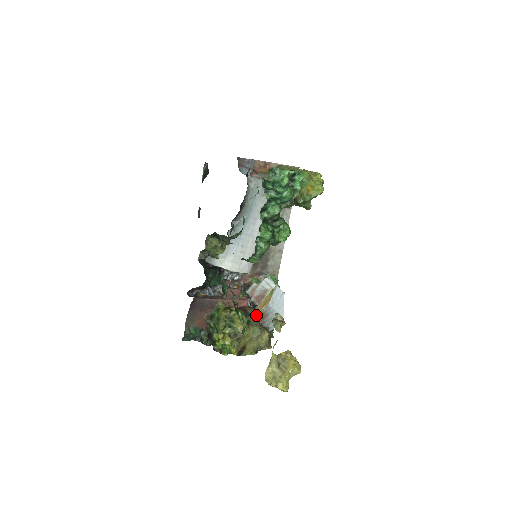
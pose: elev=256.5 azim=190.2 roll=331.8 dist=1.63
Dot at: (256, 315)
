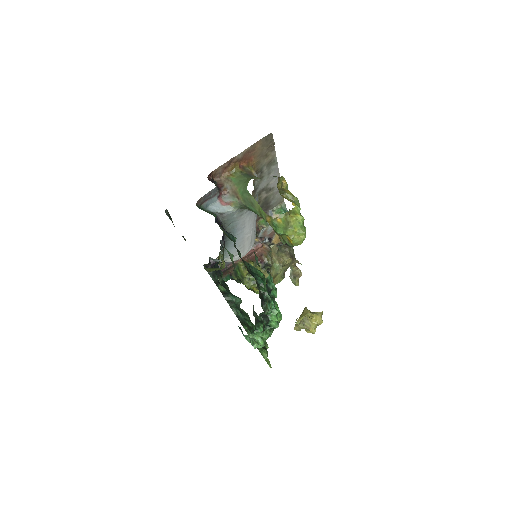
Dot at: (274, 247)
